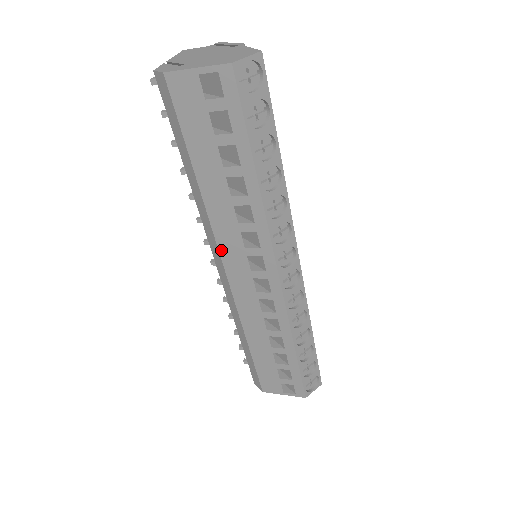
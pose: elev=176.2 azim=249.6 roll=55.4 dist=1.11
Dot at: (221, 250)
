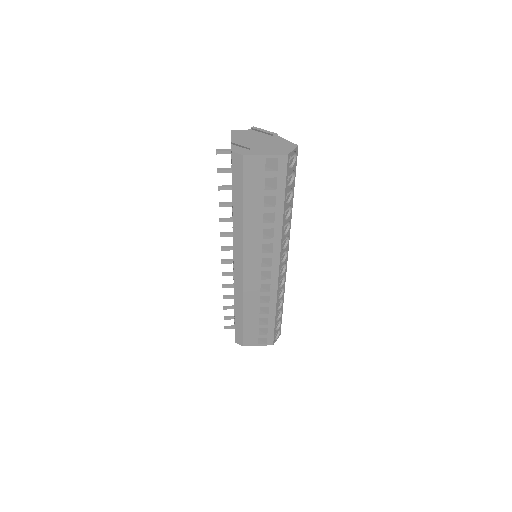
Dot at: (245, 255)
